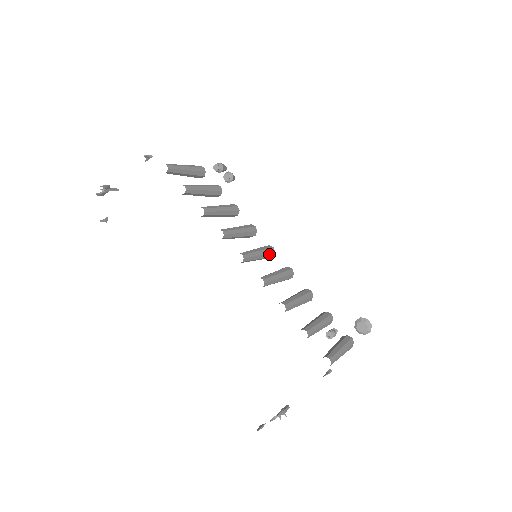
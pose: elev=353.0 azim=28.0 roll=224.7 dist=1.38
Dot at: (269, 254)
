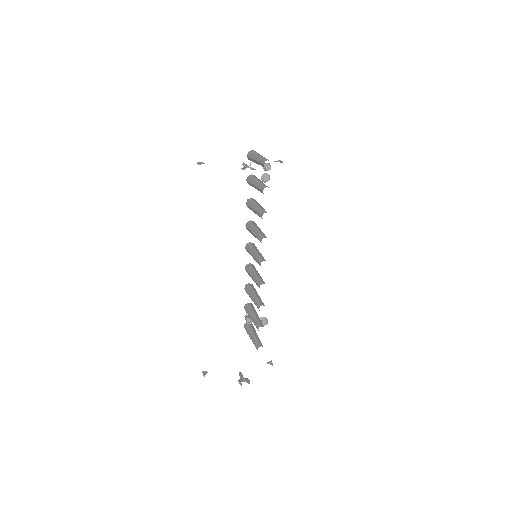
Dot at: occluded
